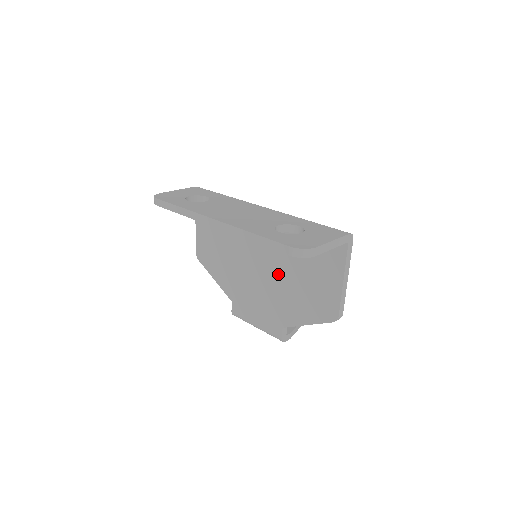
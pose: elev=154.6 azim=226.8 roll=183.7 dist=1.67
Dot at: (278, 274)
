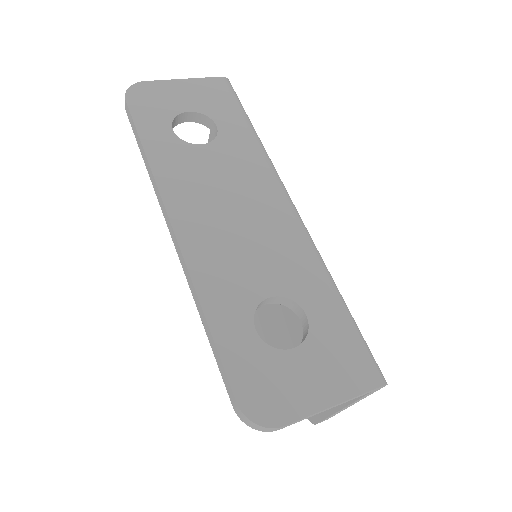
Dot at: occluded
